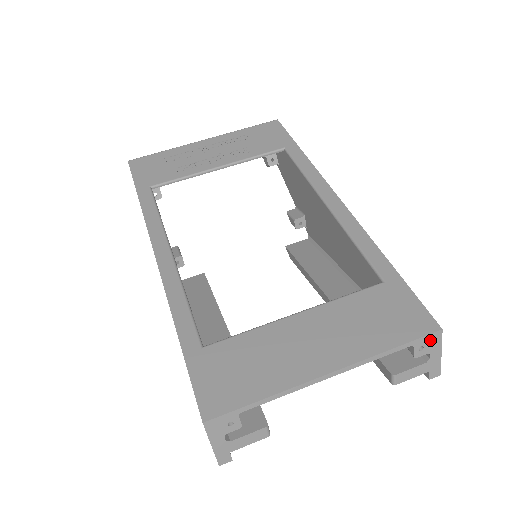
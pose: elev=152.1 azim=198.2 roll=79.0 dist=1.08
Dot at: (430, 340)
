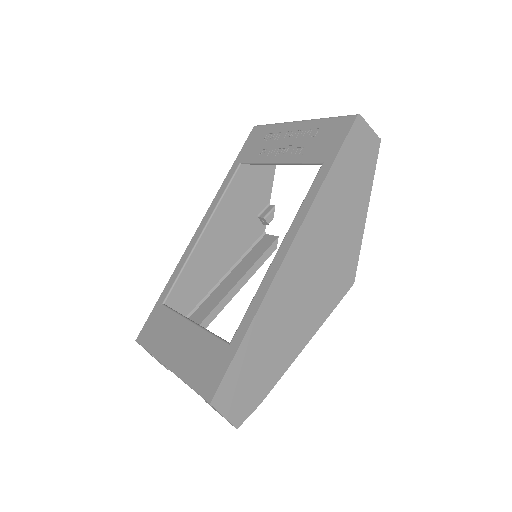
Dot at: occluded
